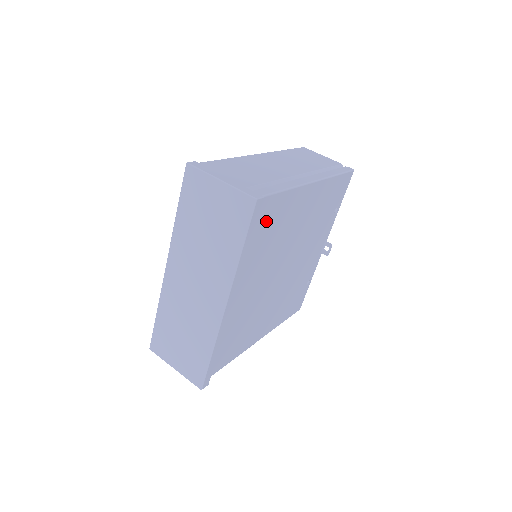
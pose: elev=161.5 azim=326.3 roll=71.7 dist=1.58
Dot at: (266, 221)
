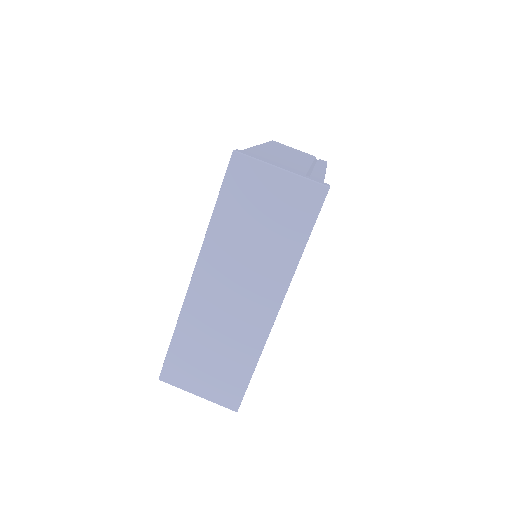
Dot at: occluded
